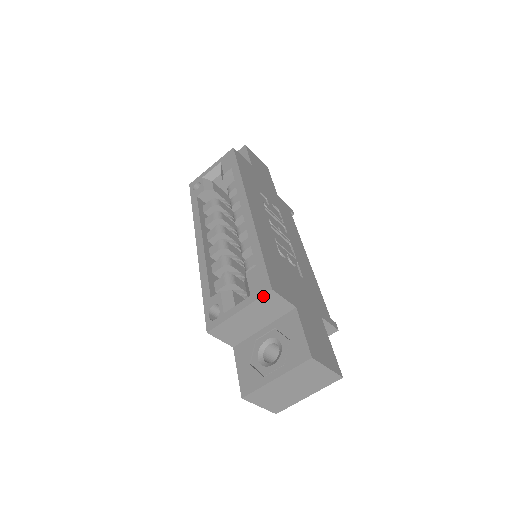
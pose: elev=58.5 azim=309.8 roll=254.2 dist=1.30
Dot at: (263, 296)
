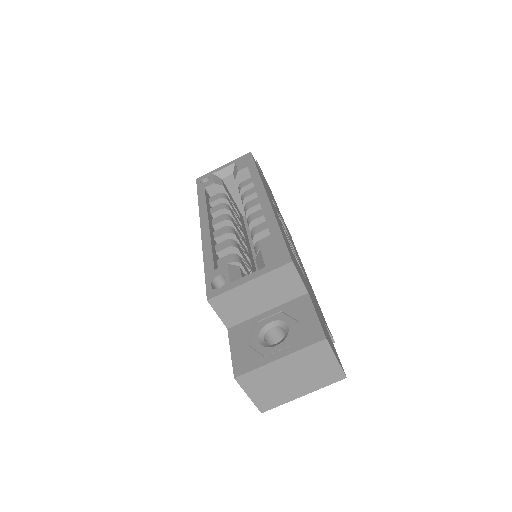
Dot at: (281, 268)
